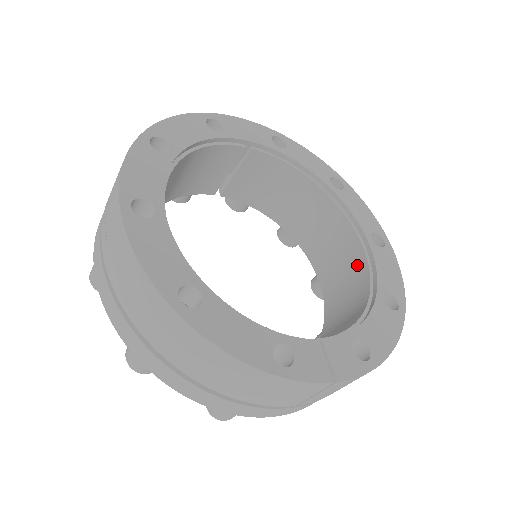
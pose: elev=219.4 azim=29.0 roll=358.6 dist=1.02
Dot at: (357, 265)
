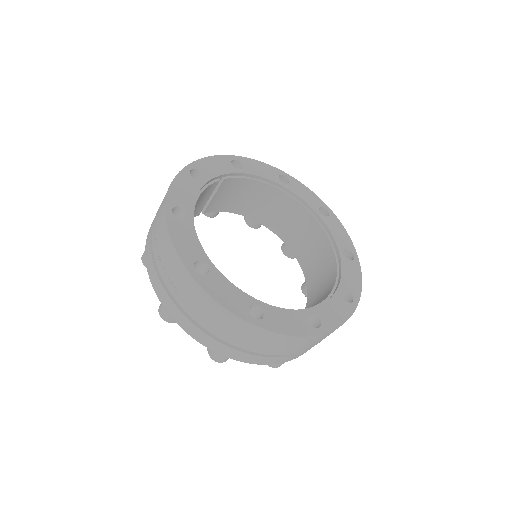
Dot at: (317, 234)
